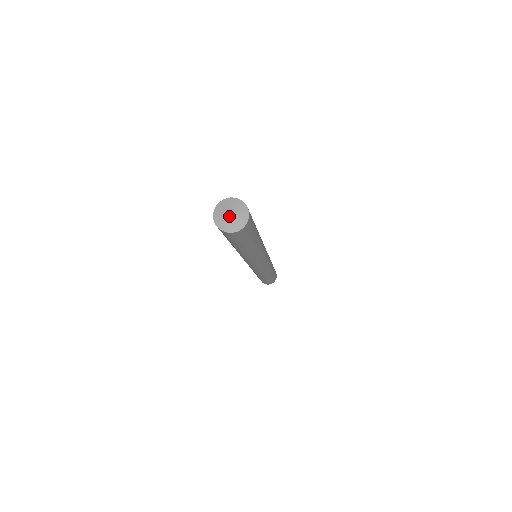
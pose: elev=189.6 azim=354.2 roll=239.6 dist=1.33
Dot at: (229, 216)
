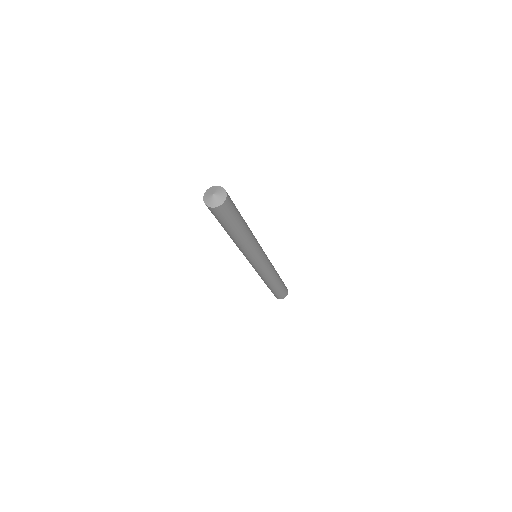
Dot at: (212, 196)
